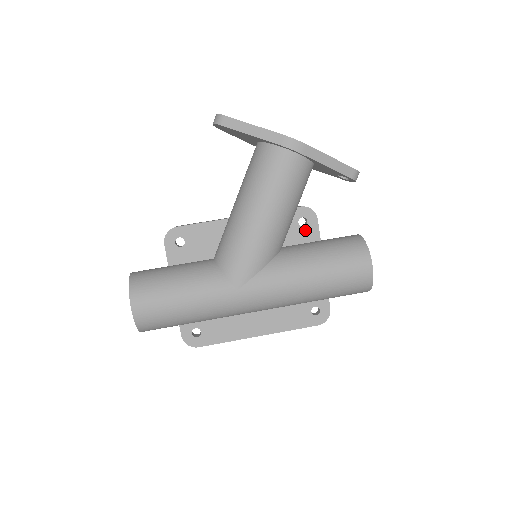
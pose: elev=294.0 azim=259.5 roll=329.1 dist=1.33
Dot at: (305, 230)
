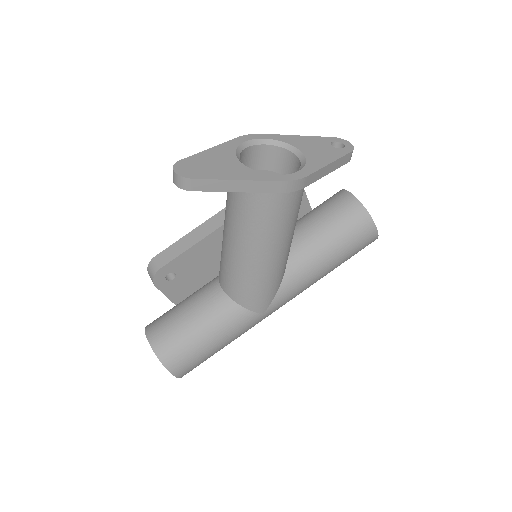
Dot at: occluded
